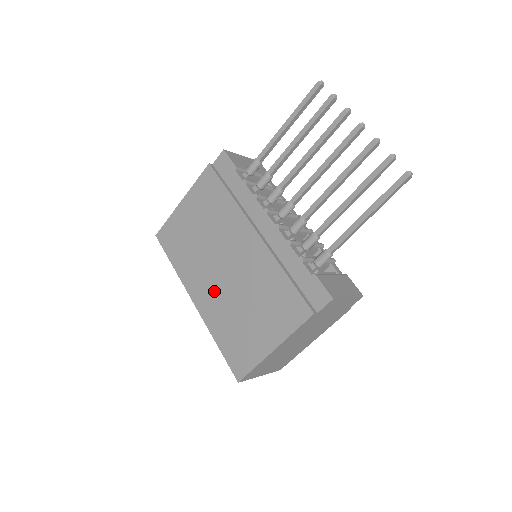
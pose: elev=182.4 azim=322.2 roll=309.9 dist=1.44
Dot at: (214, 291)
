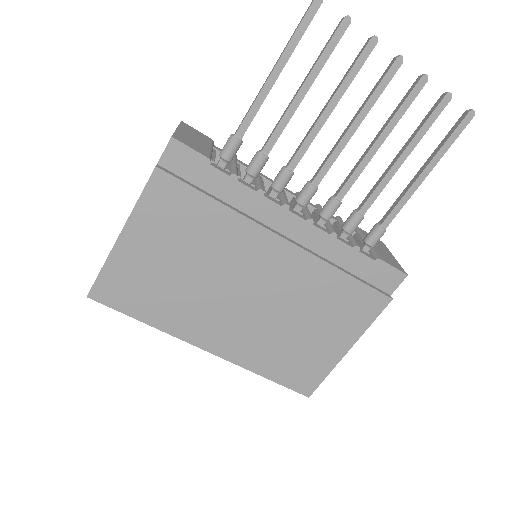
Dot at: (238, 327)
